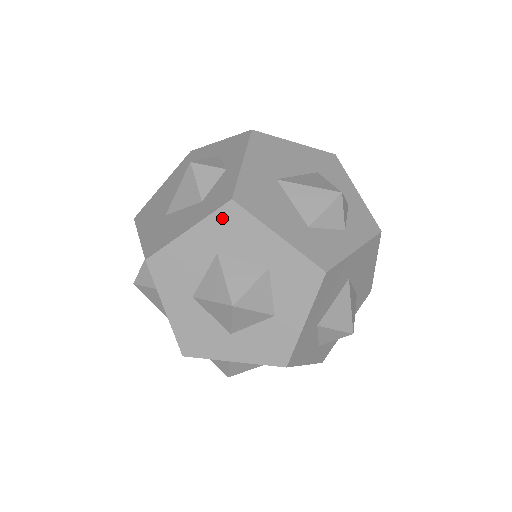
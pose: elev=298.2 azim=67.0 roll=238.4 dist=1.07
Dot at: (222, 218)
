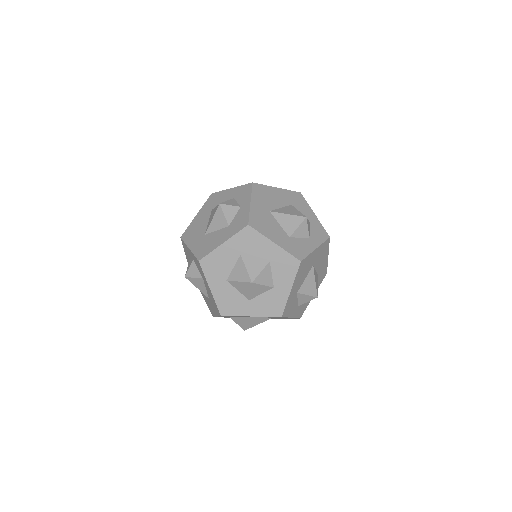
Dot at: (243, 235)
